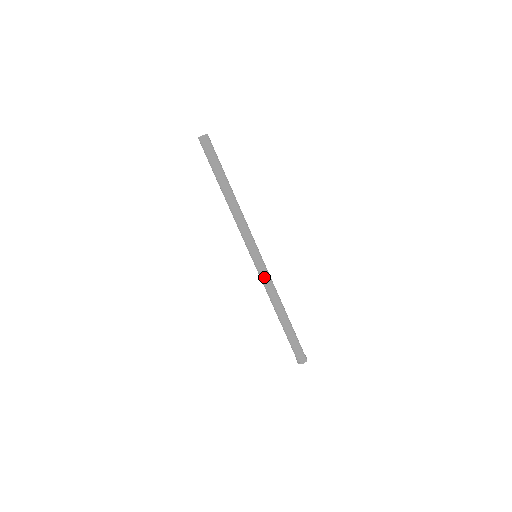
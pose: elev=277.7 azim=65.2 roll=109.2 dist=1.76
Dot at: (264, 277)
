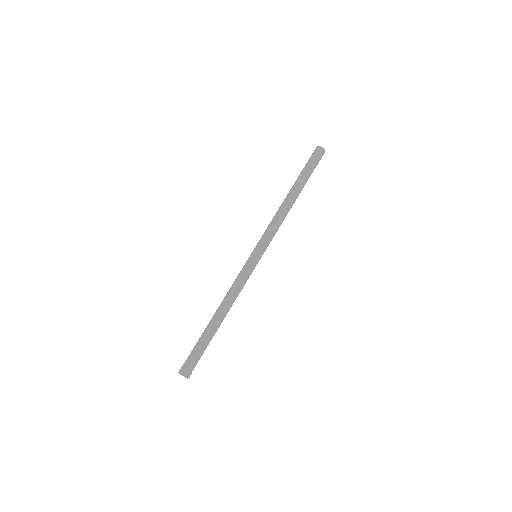
Dot at: (242, 274)
